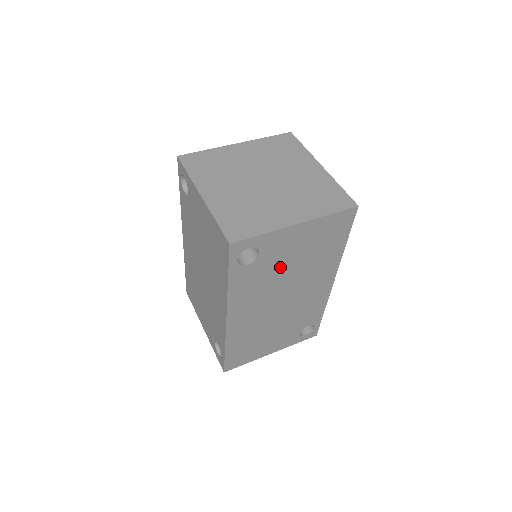
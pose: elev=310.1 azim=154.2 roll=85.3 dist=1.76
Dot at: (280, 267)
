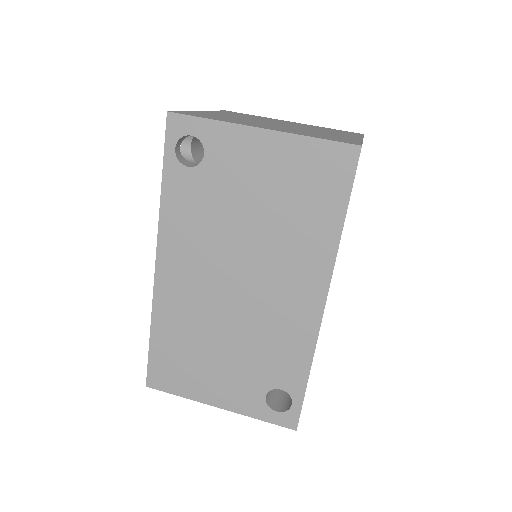
Dot at: occluded
